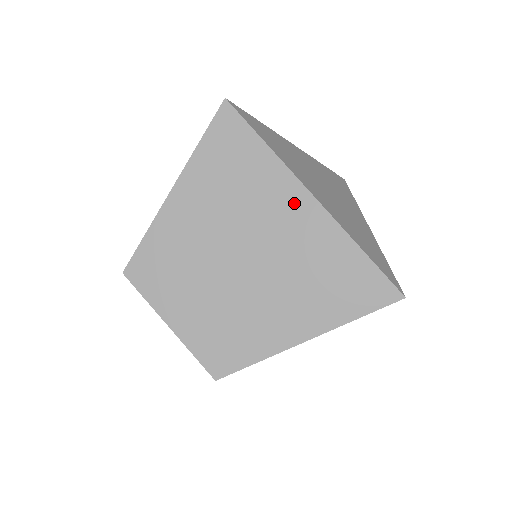
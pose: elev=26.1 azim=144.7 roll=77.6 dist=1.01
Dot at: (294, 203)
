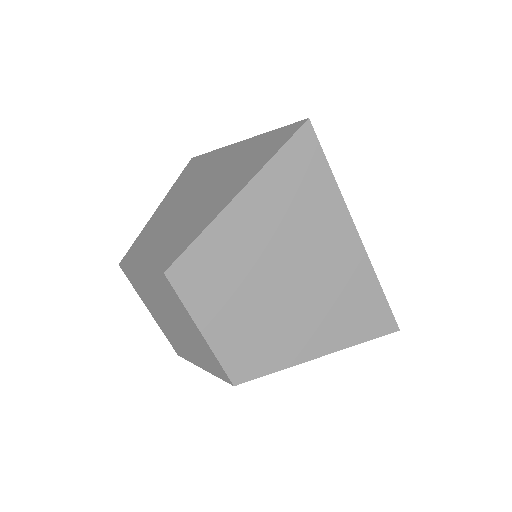
Dot at: (226, 154)
